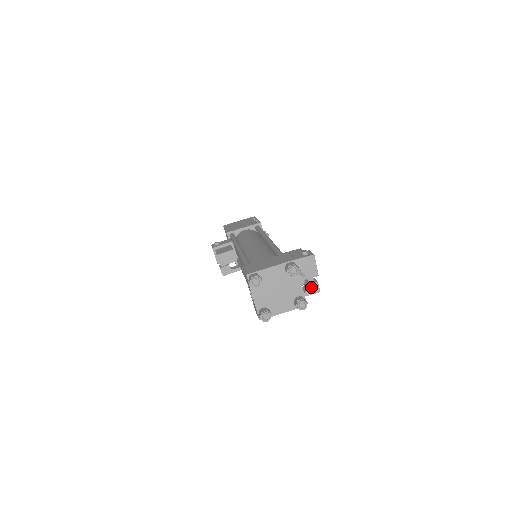
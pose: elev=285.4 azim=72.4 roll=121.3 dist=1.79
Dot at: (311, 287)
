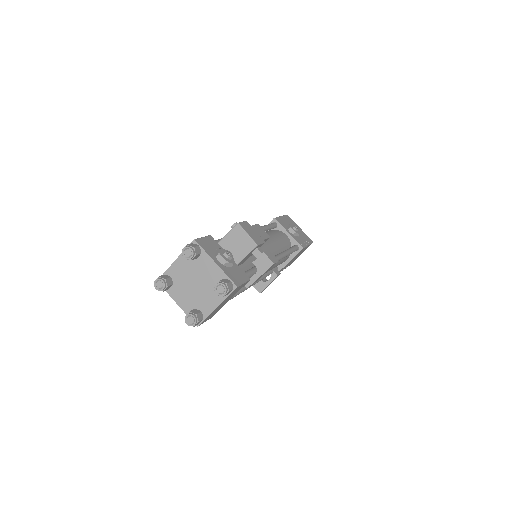
Dot at: (260, 263)
